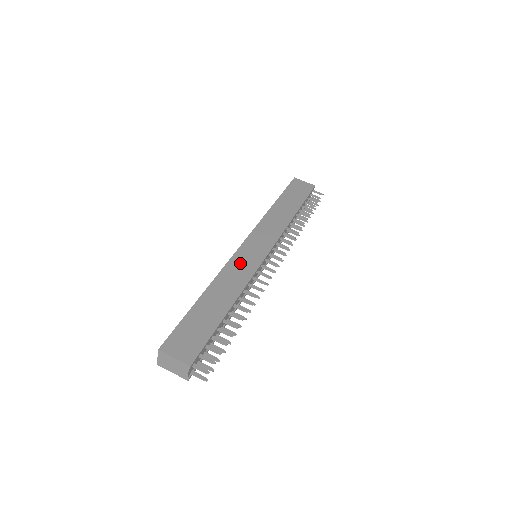
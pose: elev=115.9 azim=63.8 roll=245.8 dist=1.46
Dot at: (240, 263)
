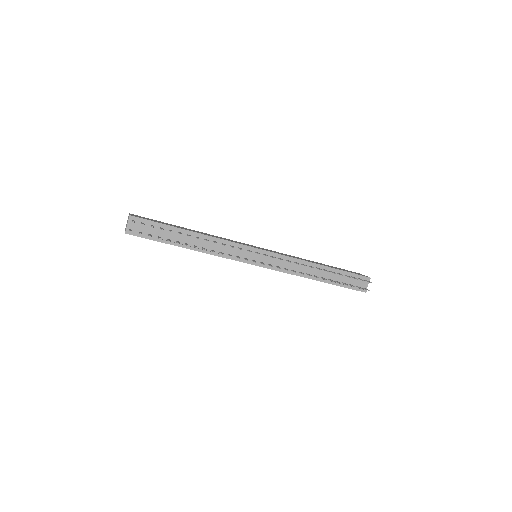
Dot at: (234, 241)
